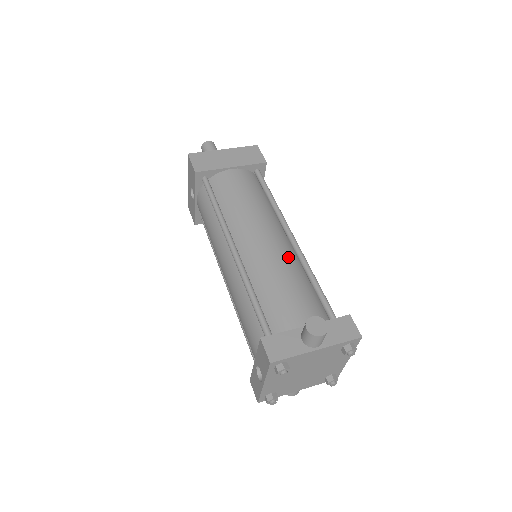
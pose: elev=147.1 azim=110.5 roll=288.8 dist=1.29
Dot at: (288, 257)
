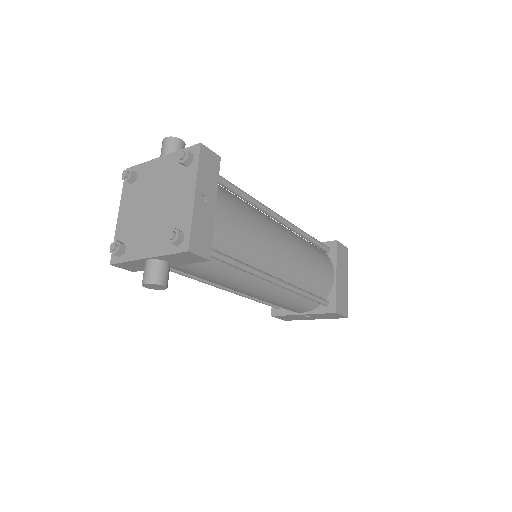
Dot at: occluded
